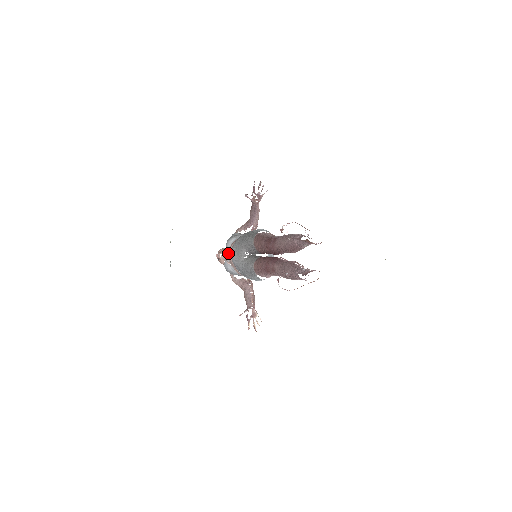
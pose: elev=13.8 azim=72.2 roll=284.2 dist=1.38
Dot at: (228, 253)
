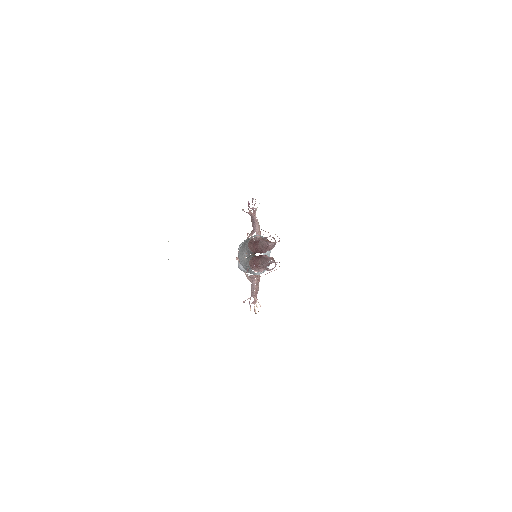
Dot at: occluded
